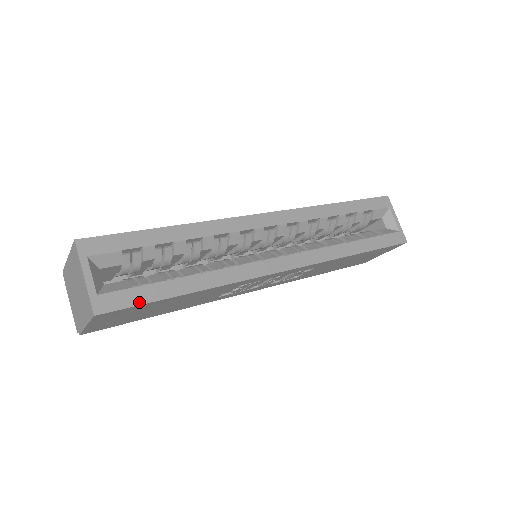
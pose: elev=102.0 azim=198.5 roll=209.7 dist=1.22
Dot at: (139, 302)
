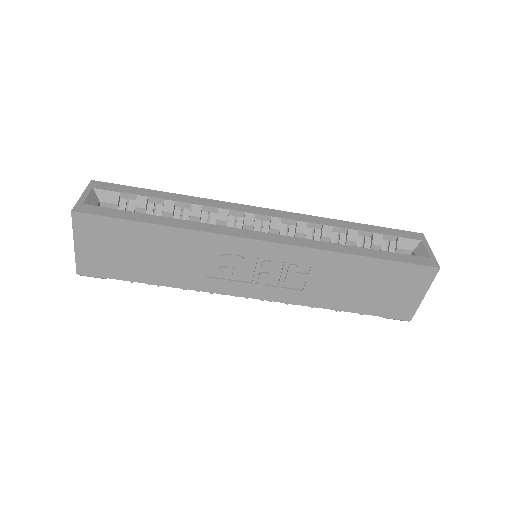
Dot at: (110, 216)
